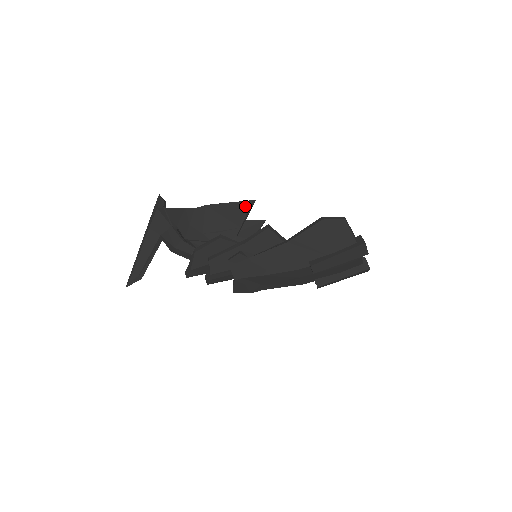
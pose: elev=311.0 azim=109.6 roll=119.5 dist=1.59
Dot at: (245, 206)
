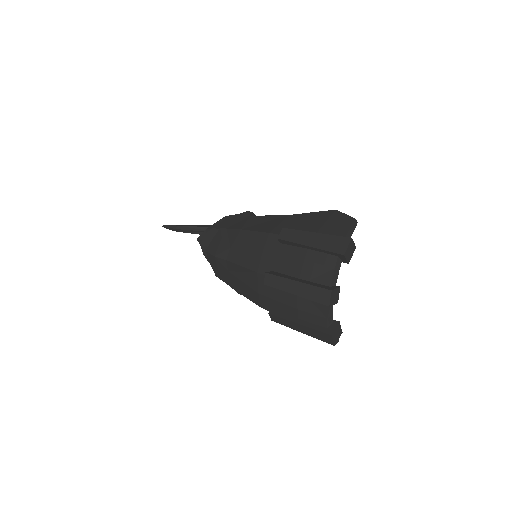
Dot at: occluded
